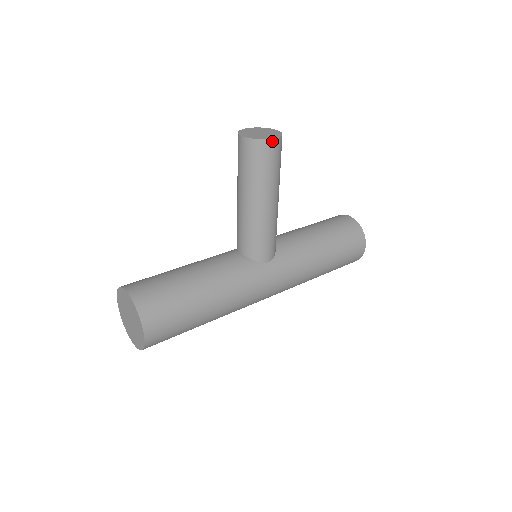
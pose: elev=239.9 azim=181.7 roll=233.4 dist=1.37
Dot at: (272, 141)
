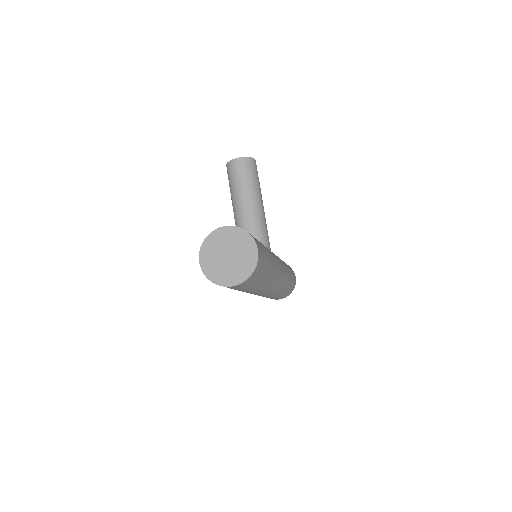
Dot at: (255, 161)
